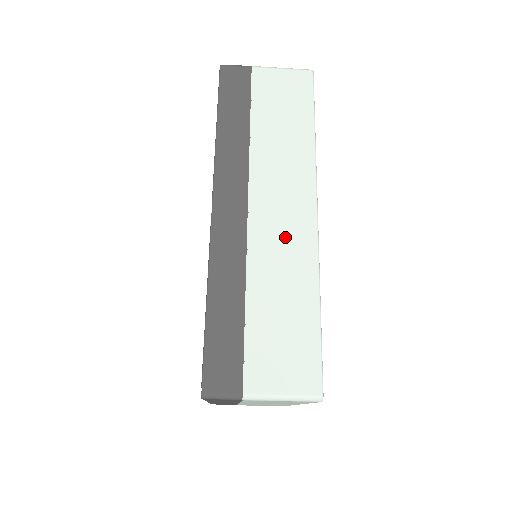
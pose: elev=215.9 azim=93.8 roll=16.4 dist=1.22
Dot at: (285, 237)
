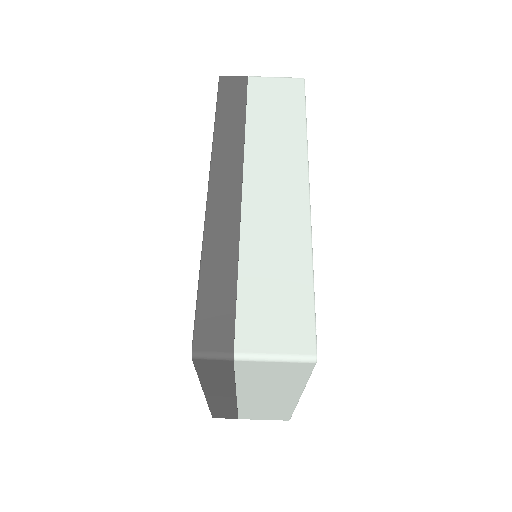
Dot at: (278, 212)
